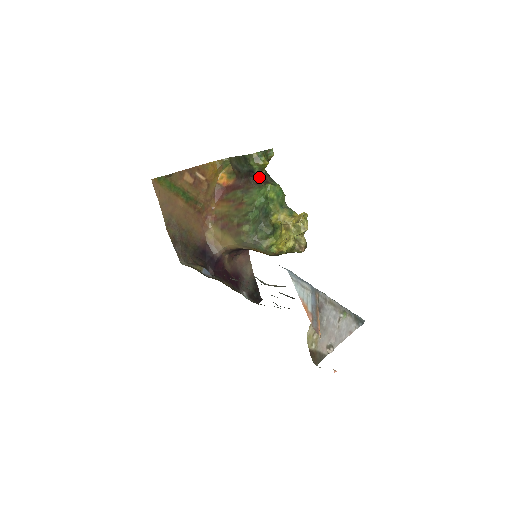
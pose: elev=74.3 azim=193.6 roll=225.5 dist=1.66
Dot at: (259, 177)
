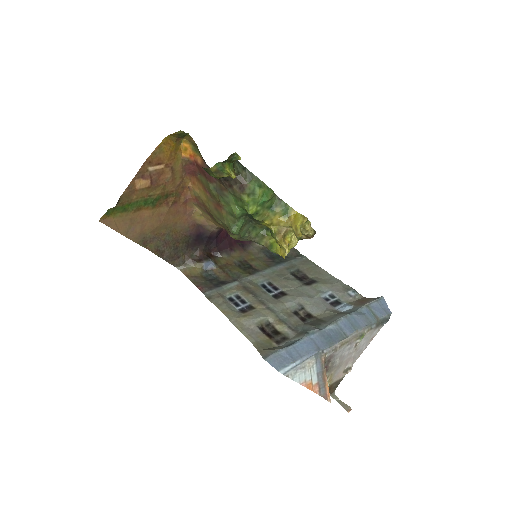
Dot at: (230, 179)
